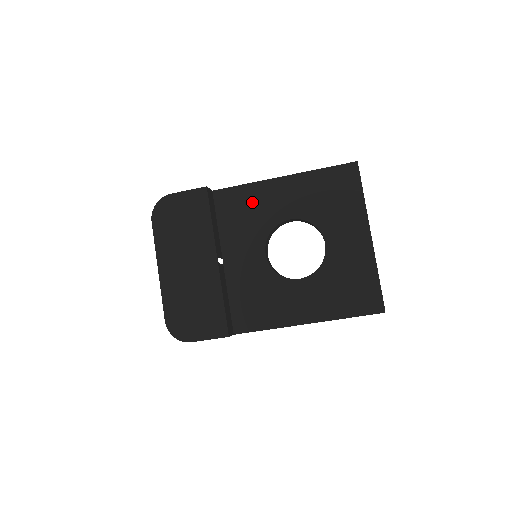
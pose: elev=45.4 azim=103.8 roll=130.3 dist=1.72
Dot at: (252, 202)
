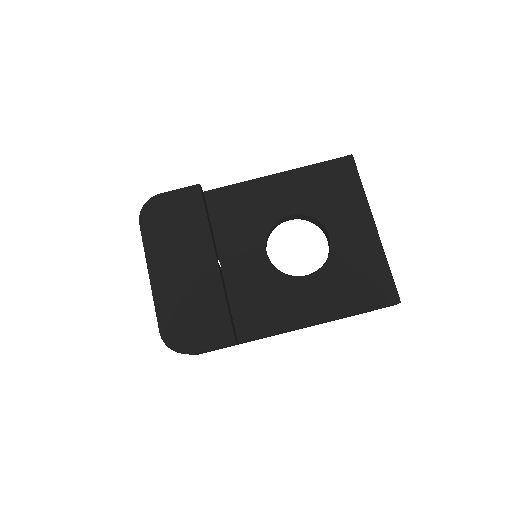
Dot at: (247, 200)
